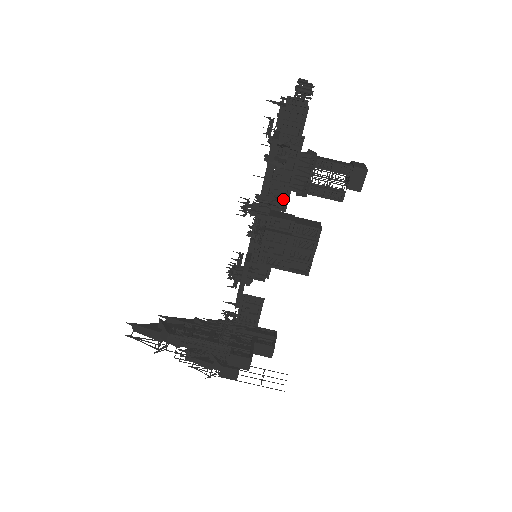
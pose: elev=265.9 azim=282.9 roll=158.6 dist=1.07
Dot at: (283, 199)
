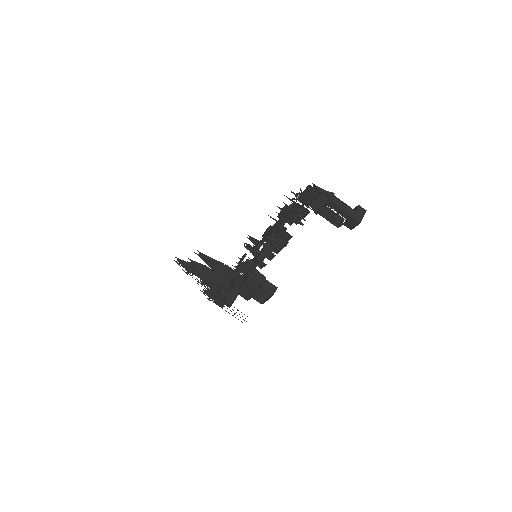
Dot at: (271, 256)
